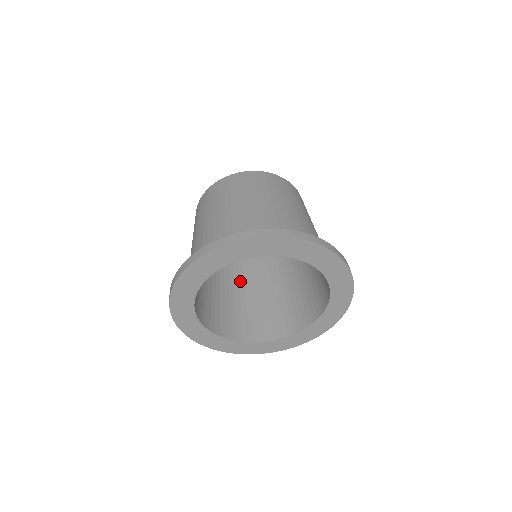
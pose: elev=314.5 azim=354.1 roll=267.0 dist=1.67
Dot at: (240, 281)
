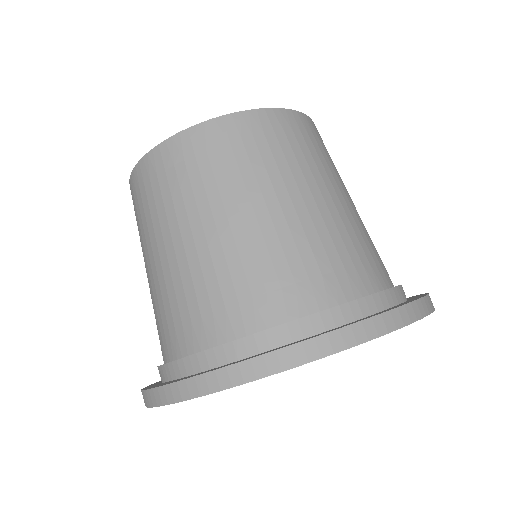
Dot at: occluded
